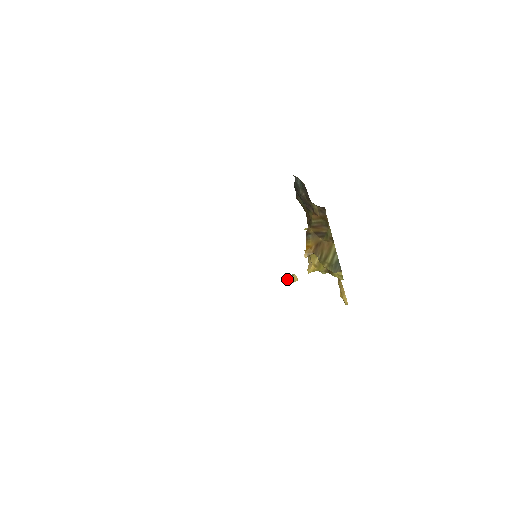
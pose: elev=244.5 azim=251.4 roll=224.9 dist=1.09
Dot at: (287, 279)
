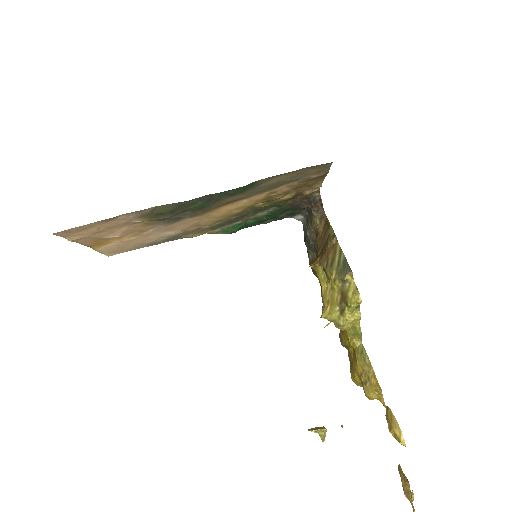
Dot at: (311, 428)
